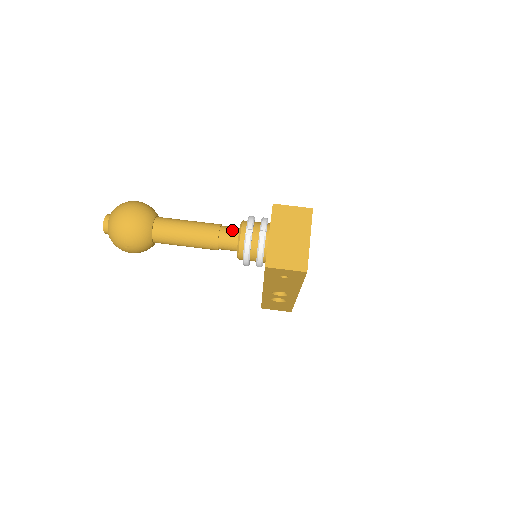
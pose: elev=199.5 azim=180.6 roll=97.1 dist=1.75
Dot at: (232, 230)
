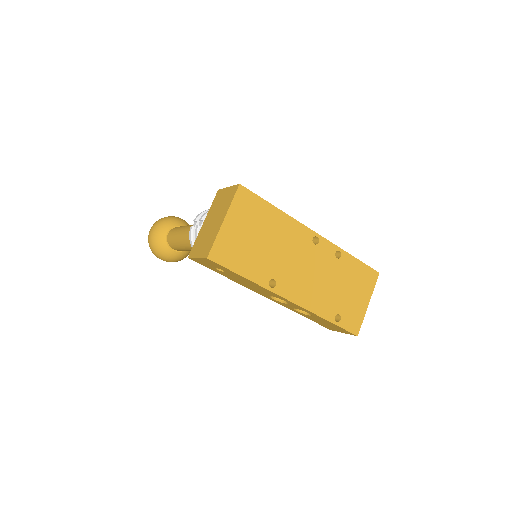
Dot at: occluded
